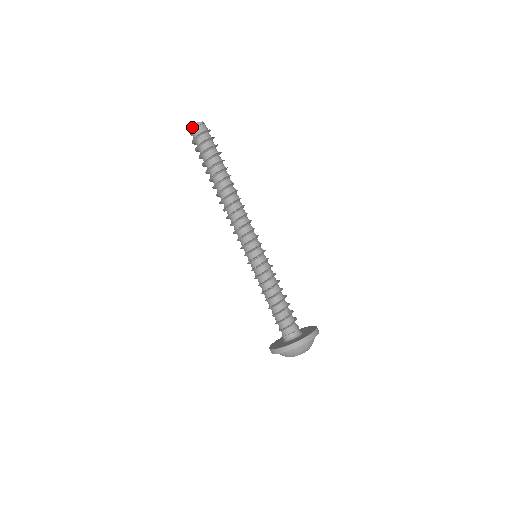
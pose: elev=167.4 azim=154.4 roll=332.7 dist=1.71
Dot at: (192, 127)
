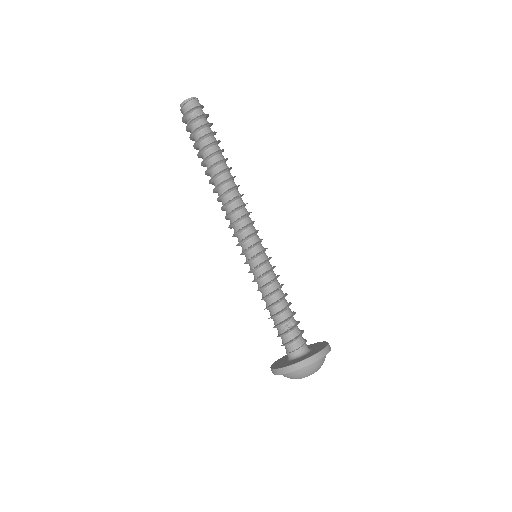
Dot at: occluded
